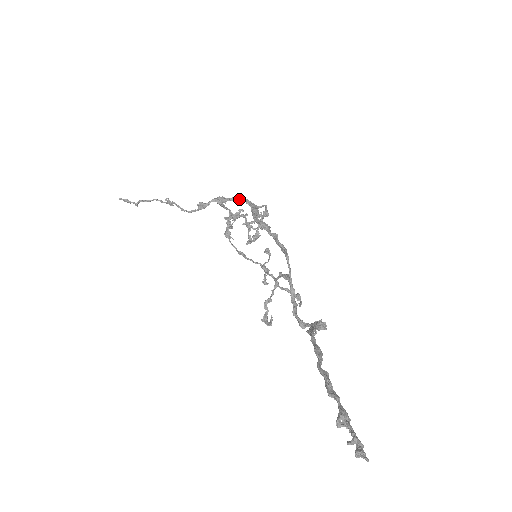
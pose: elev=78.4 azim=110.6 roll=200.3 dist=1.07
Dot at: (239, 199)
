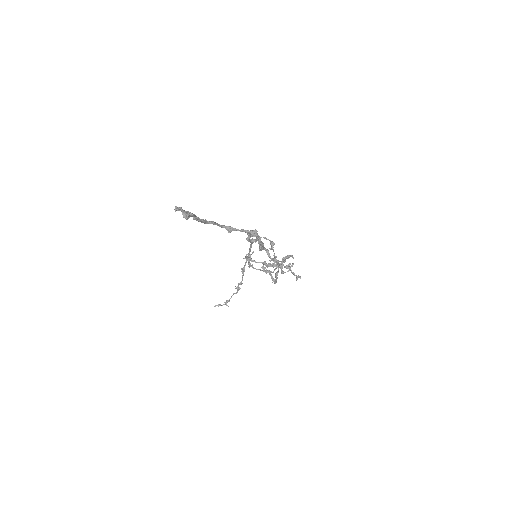
Dot at: (250, 246)
